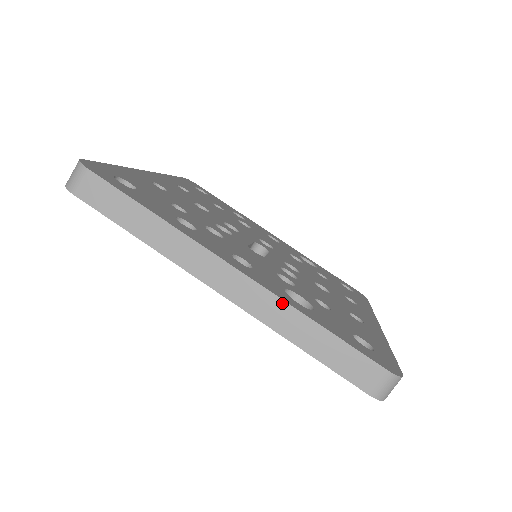
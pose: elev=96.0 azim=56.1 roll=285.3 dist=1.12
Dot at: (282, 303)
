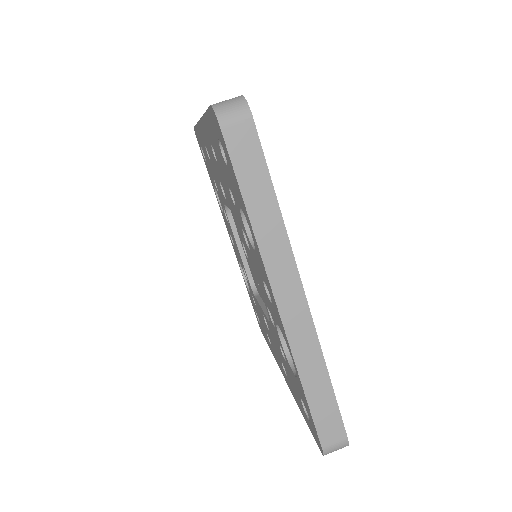
Dot at: (318, 346)
